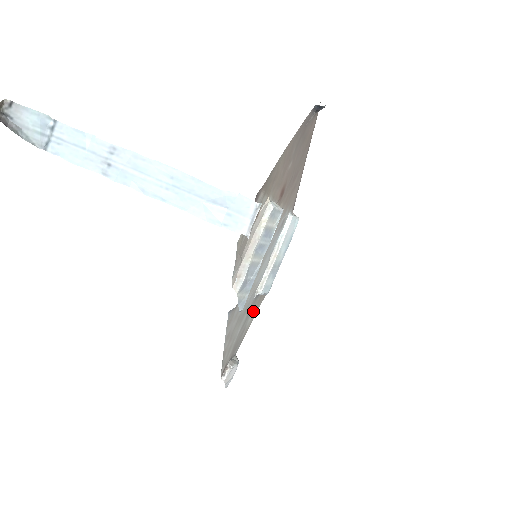
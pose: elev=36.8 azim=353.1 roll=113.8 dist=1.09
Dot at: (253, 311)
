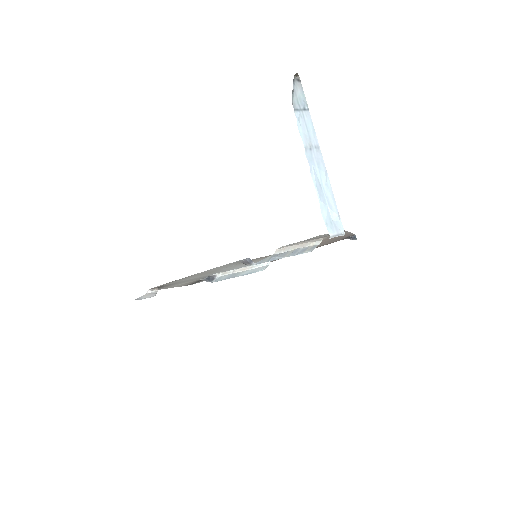
Dot at: (187, 282)
